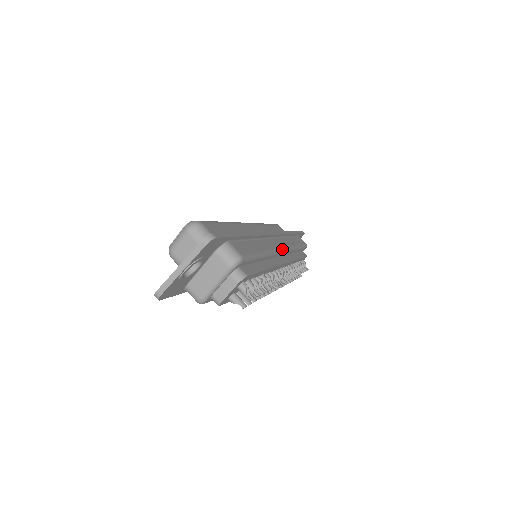
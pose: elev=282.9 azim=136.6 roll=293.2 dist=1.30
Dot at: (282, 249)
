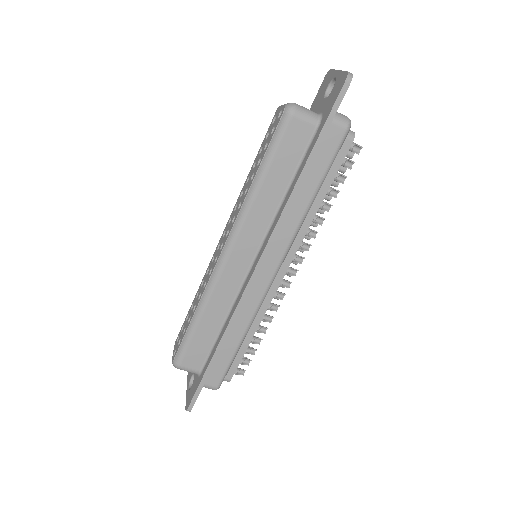
Dot at: (272, 279)
